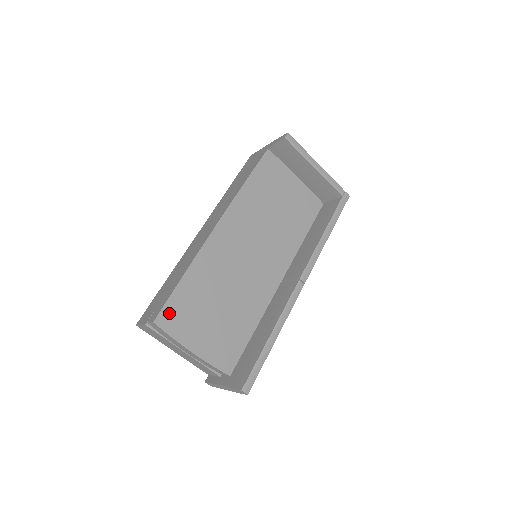
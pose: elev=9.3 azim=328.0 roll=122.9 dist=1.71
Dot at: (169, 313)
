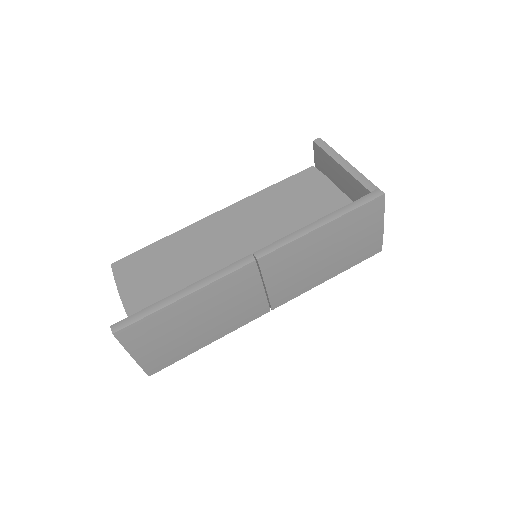
Dot at: (127, 262)
